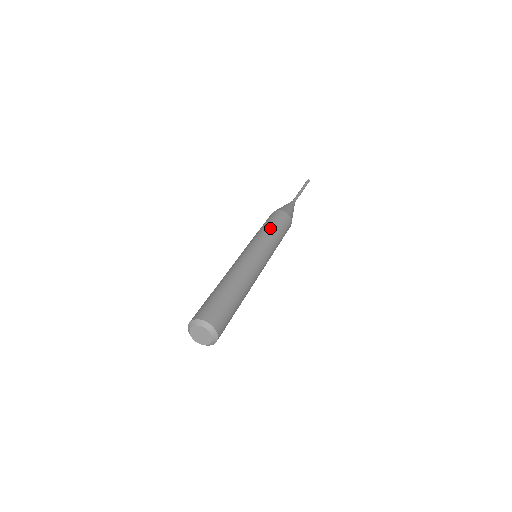
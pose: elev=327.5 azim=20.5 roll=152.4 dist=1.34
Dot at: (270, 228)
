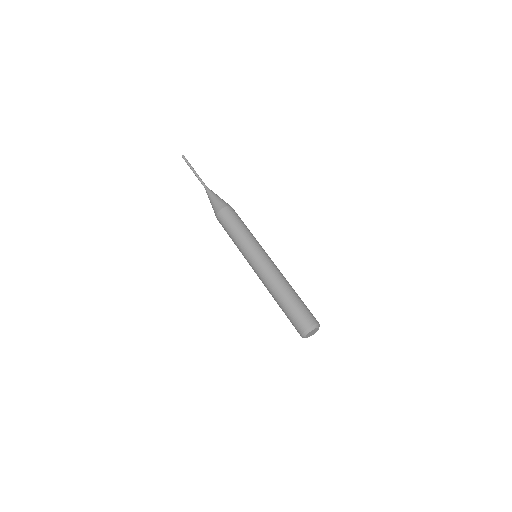
Dot at: occluded
